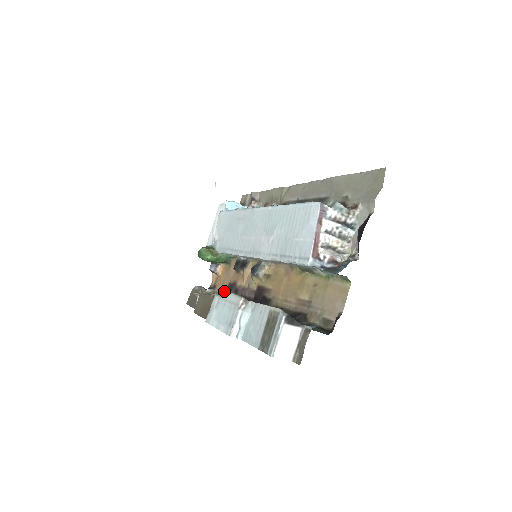
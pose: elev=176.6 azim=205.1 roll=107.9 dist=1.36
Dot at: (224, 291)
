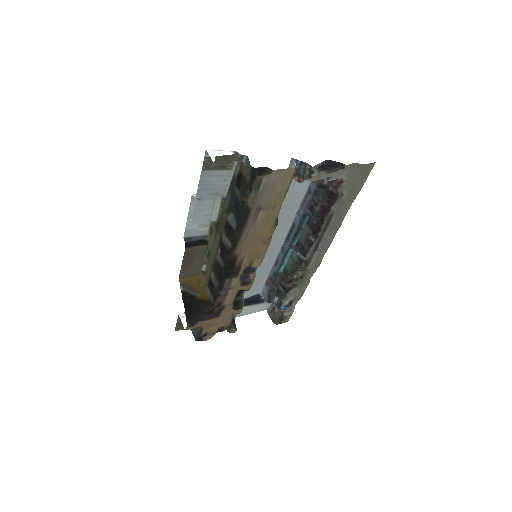
Dot at: (210, 321)
